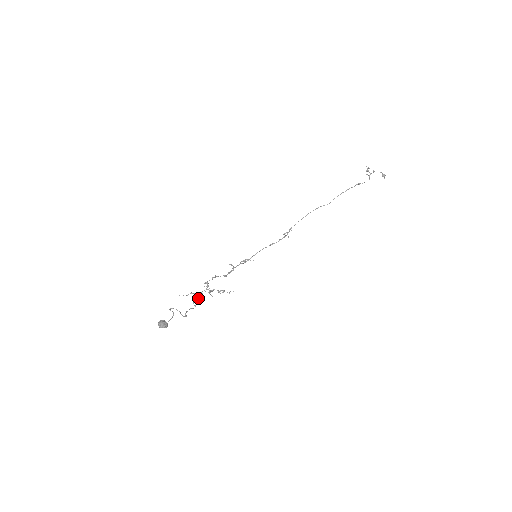
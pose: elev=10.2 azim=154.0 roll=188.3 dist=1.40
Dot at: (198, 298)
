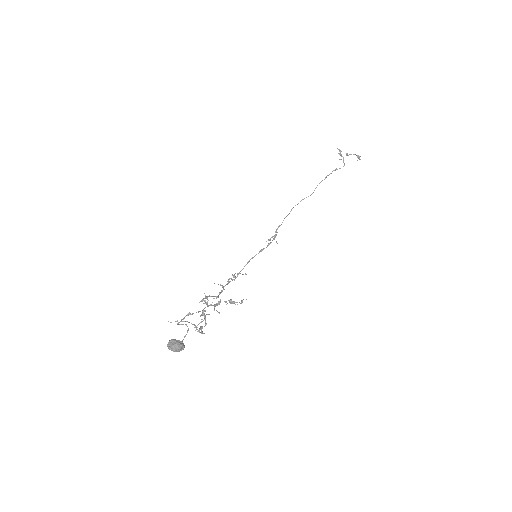
Dot at: (204, 315)
